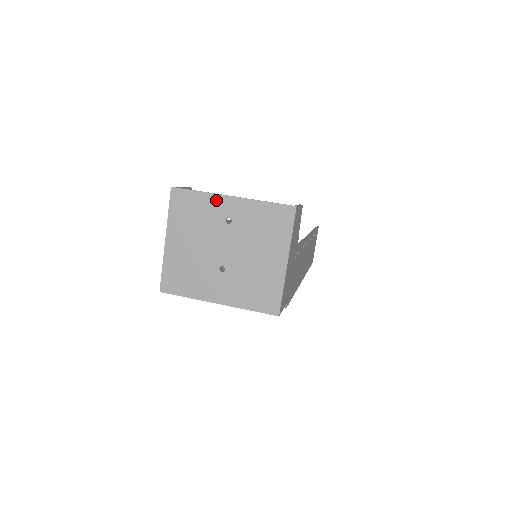
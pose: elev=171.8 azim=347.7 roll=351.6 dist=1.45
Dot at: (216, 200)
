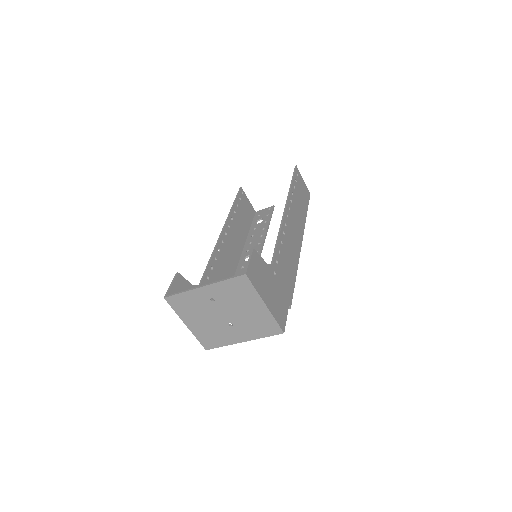
Dot at: (195, 293)
